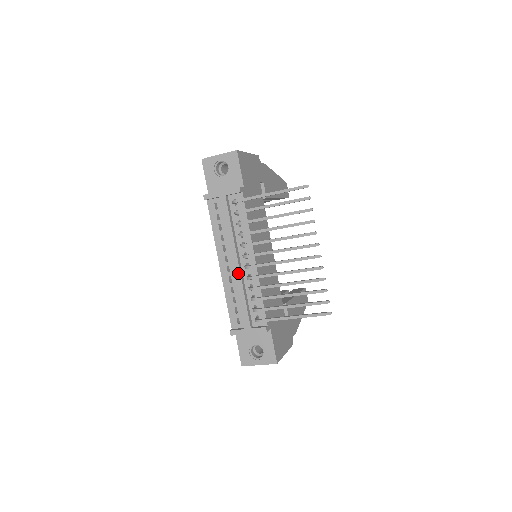
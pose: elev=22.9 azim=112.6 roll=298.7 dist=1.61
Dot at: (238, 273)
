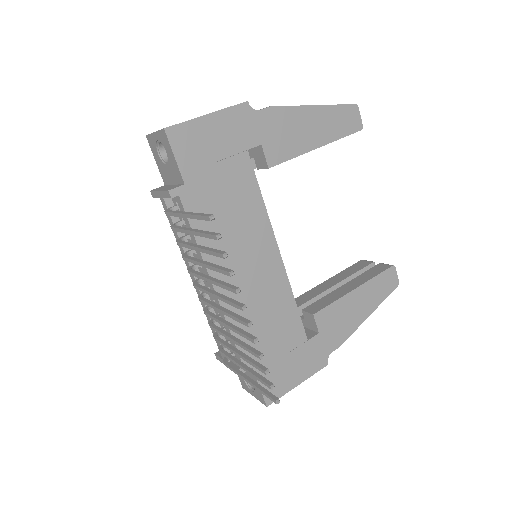
Dot at: occluded
